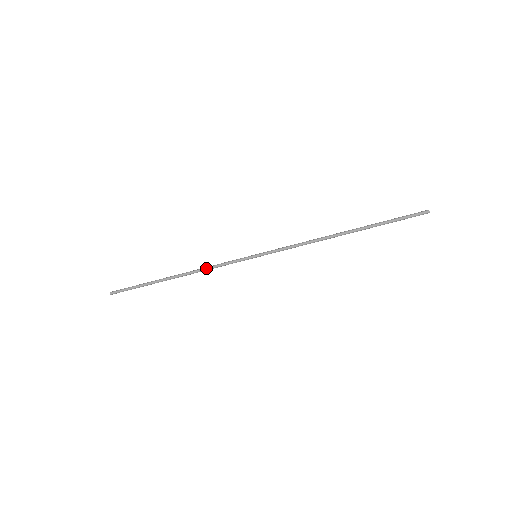
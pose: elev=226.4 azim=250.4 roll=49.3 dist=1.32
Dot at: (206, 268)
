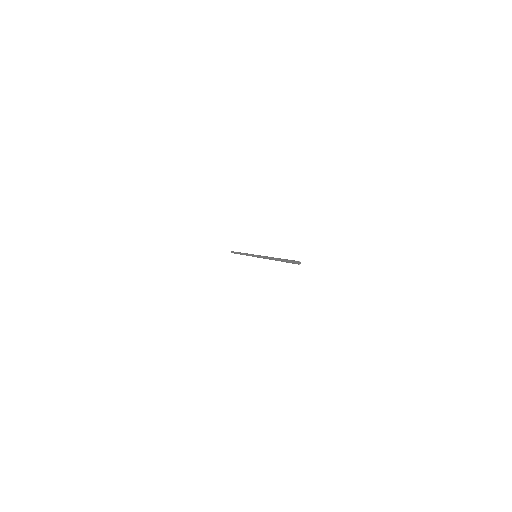
Dot at: (246, 255)
